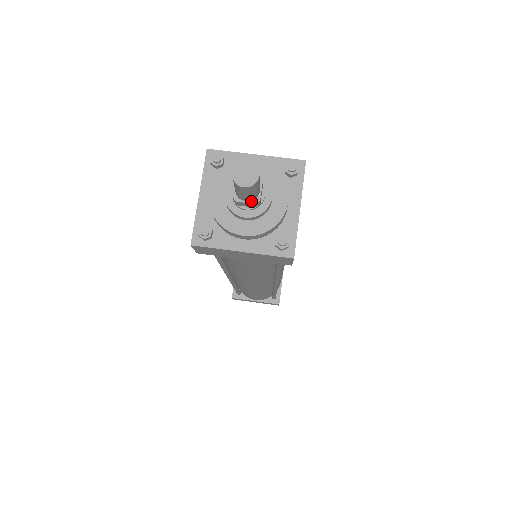
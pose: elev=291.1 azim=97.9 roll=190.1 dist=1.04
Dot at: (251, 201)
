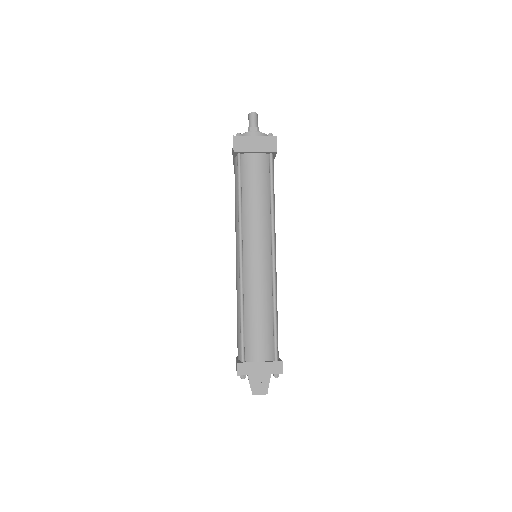
Dot at: (255, 127)
